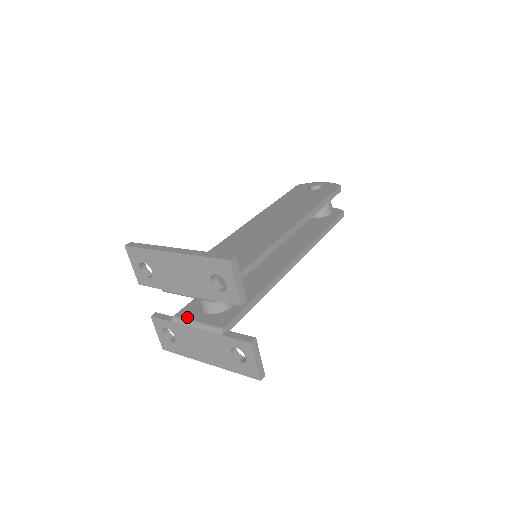
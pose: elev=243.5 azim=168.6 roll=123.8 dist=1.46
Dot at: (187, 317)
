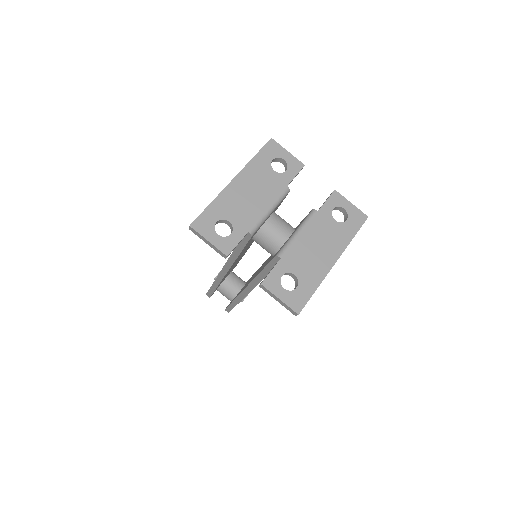
Dot at: (284, 244)
